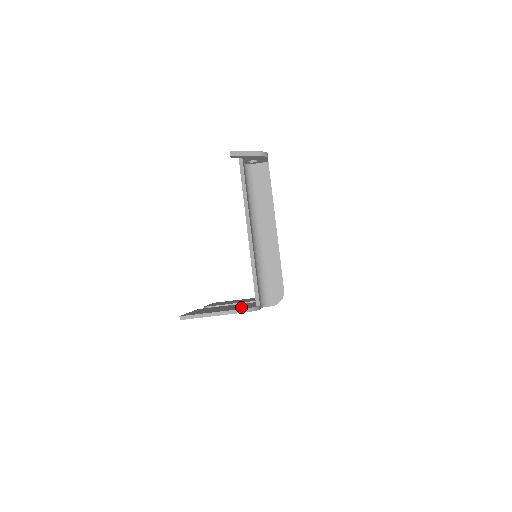
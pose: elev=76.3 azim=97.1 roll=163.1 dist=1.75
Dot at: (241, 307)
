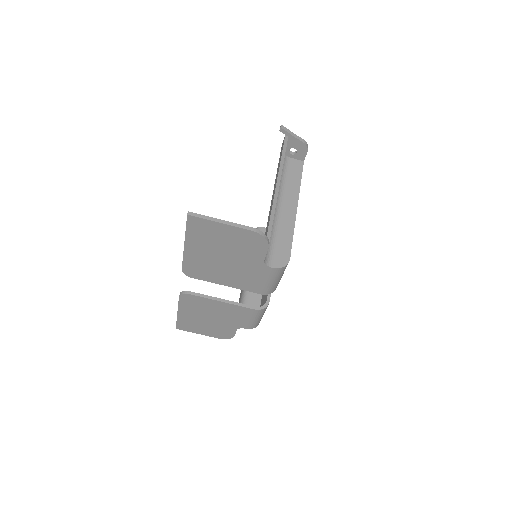
Dot at: occluded
